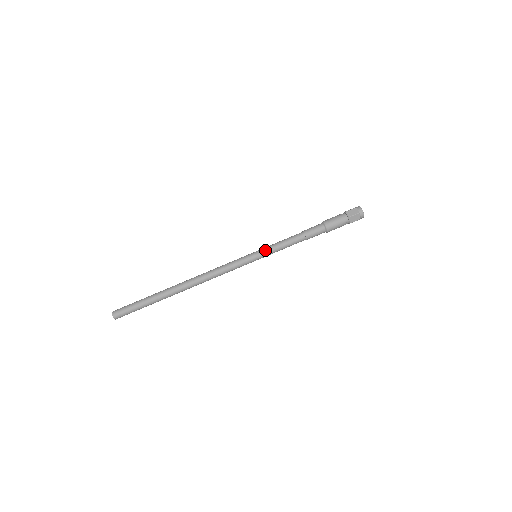
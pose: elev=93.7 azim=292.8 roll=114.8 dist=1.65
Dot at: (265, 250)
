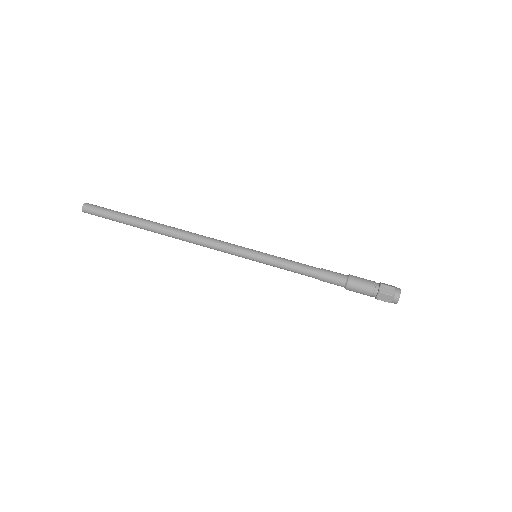
Dot at: occluded
